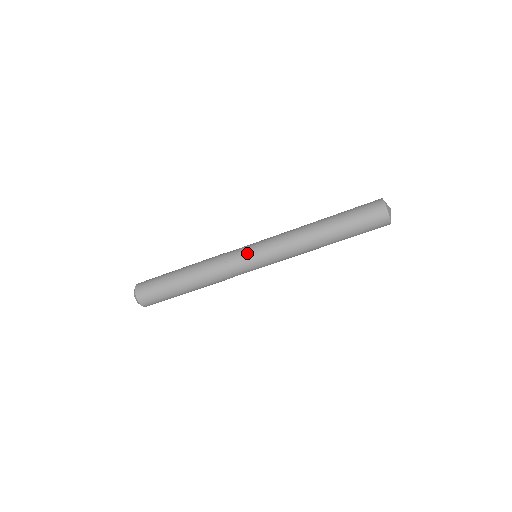
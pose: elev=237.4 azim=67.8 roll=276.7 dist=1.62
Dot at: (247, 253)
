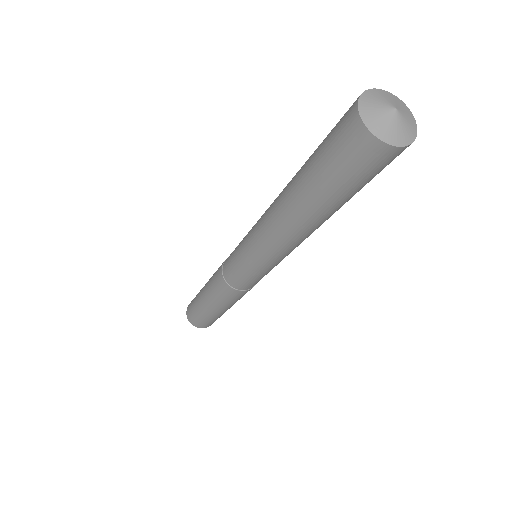
Dot at: (238, 270)
